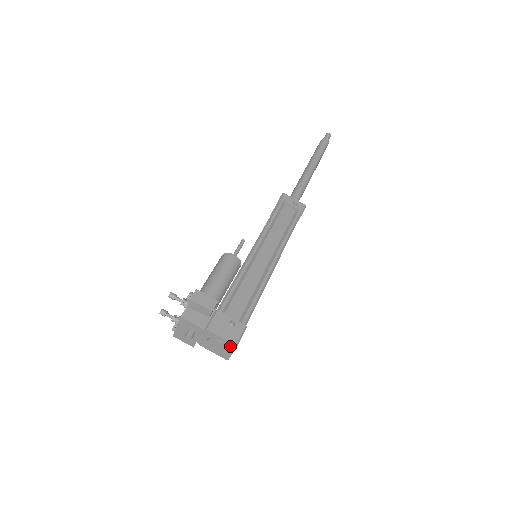
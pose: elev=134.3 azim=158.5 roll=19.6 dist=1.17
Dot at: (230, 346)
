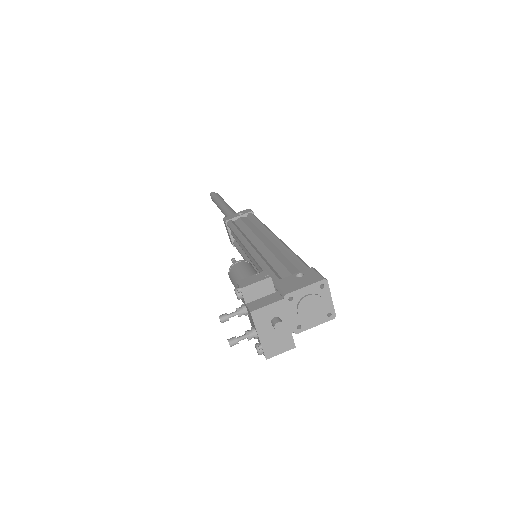
Dot at: (321, 289)
